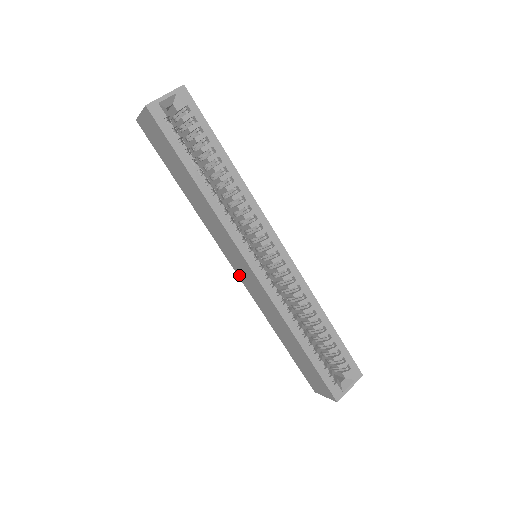
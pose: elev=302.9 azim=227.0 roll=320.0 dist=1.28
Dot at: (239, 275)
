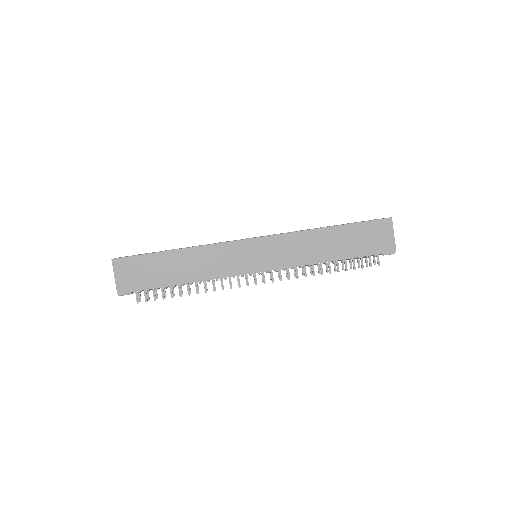
Dot at: (266, 268)
